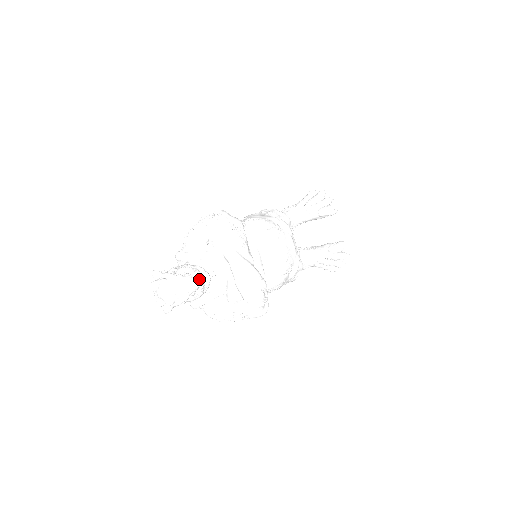
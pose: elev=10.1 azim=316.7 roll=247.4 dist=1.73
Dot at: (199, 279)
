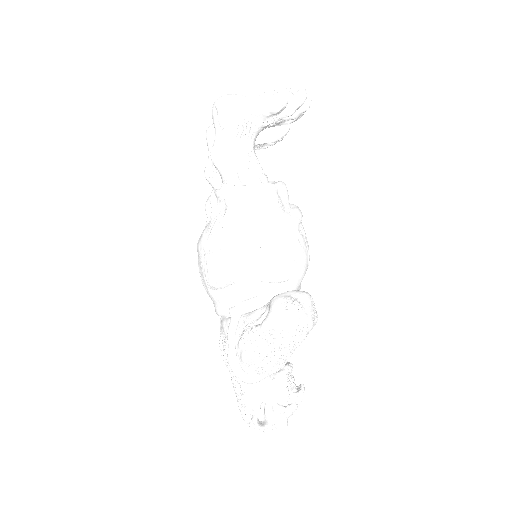
Dot at: occluded
